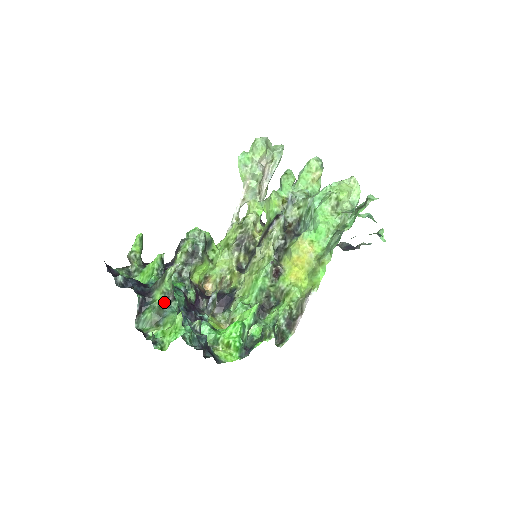
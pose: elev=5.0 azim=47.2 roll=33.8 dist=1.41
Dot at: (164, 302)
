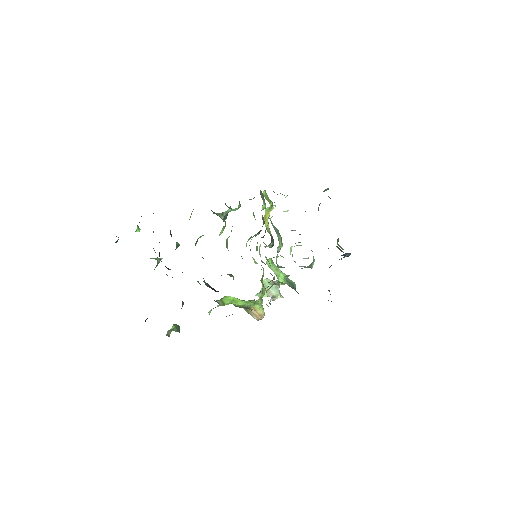
Dot at: occluded
